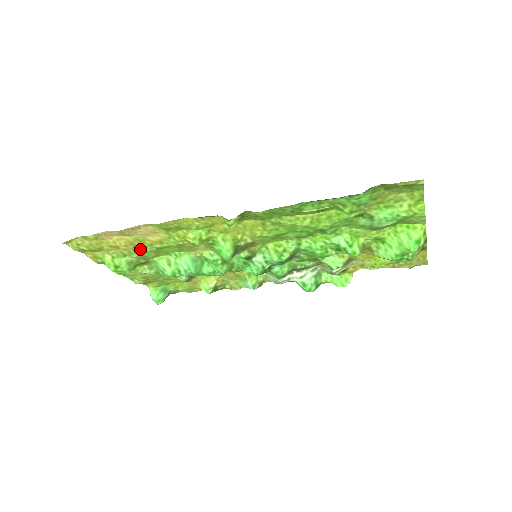
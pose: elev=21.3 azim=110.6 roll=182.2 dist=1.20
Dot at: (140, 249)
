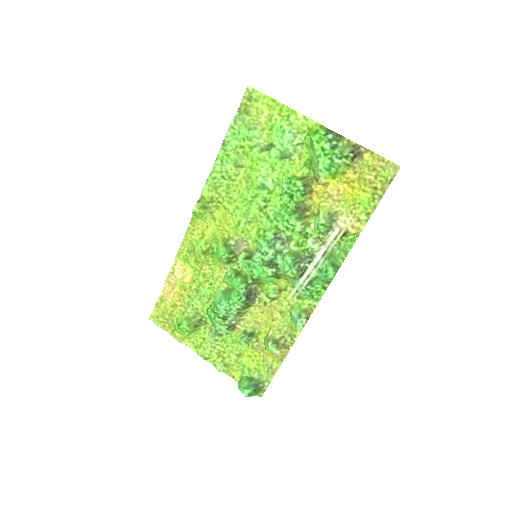
Dot at: (188, 299)
